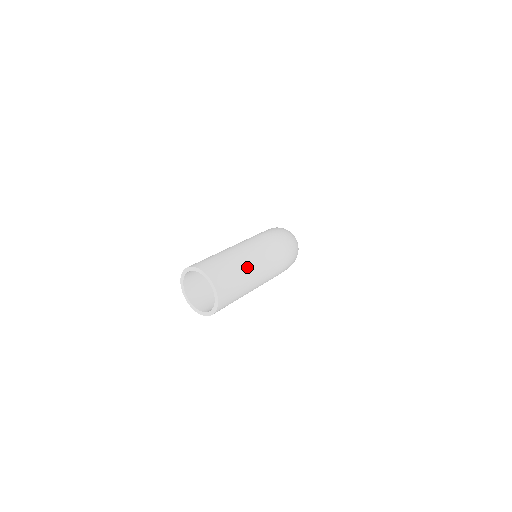
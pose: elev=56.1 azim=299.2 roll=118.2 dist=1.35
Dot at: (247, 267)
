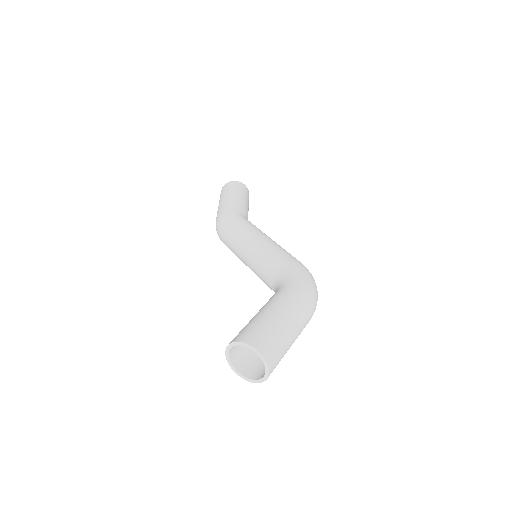
Dot at: (290, 343)
